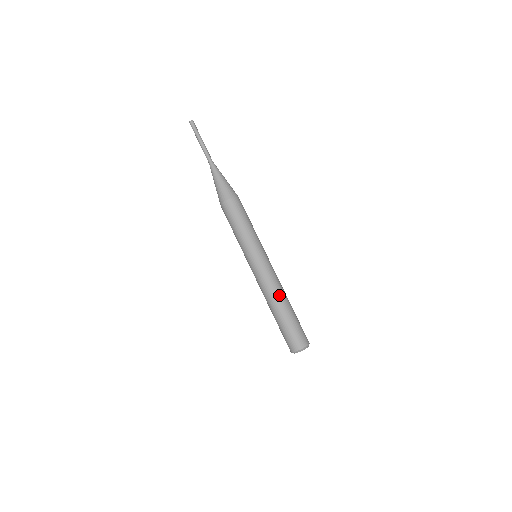
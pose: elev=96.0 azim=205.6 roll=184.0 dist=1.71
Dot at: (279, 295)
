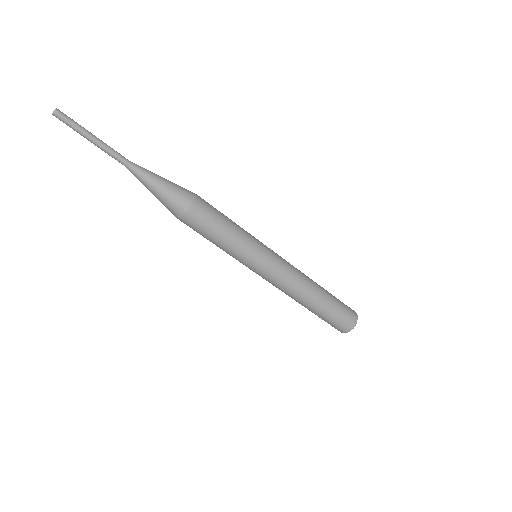
Dot at: (305, 292)
